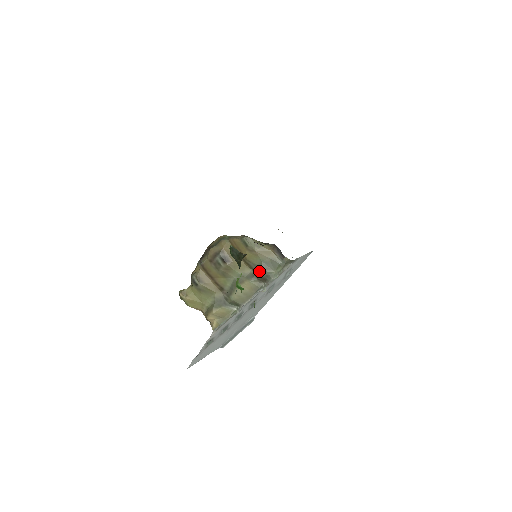
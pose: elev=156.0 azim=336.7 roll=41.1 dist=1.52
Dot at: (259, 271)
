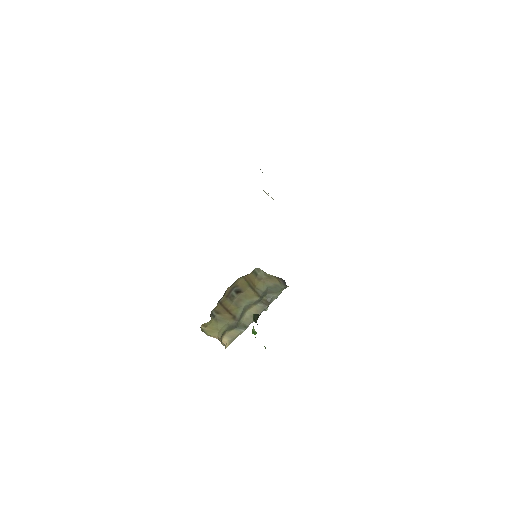
Dot at: (264, 295)
